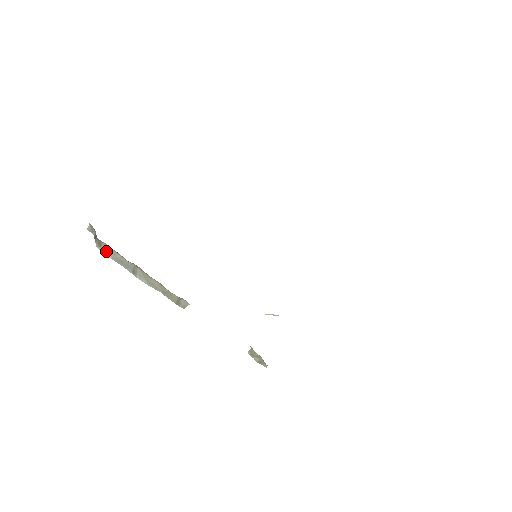
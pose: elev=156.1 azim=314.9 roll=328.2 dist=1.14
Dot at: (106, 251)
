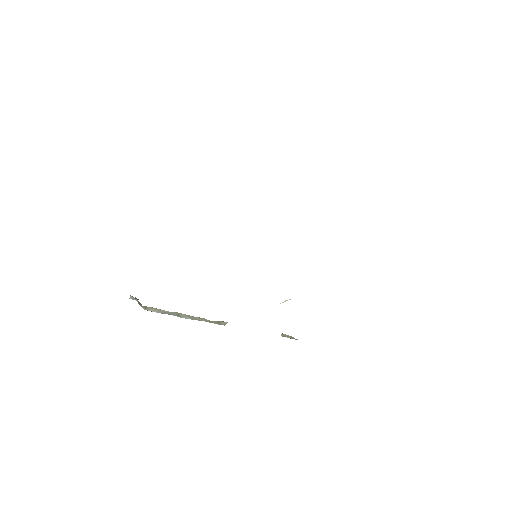
Dot at: (152, 310)
